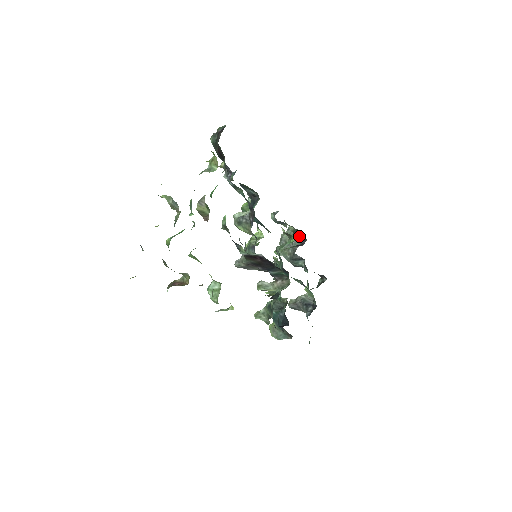
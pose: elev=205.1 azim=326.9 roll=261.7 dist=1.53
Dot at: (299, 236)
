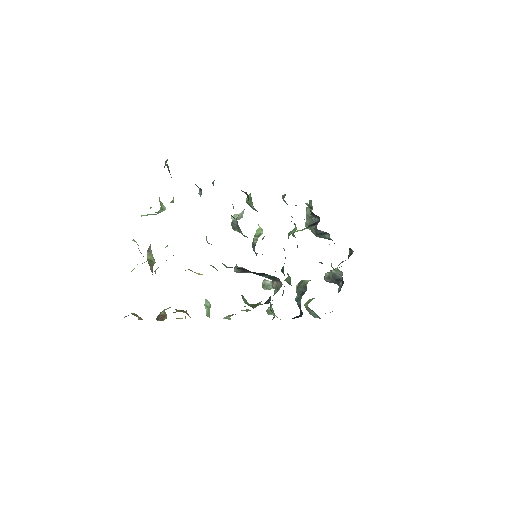
Dot at: (313, 214)
